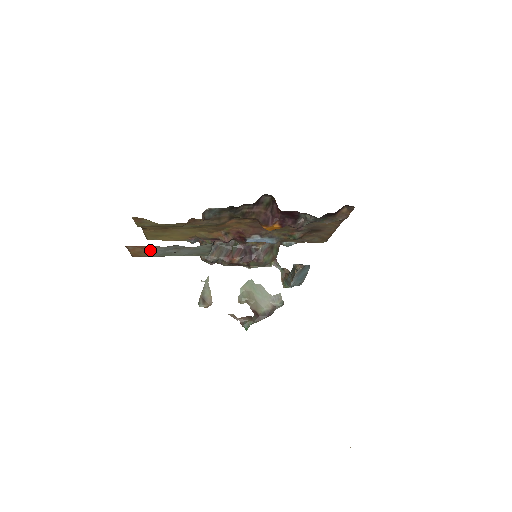
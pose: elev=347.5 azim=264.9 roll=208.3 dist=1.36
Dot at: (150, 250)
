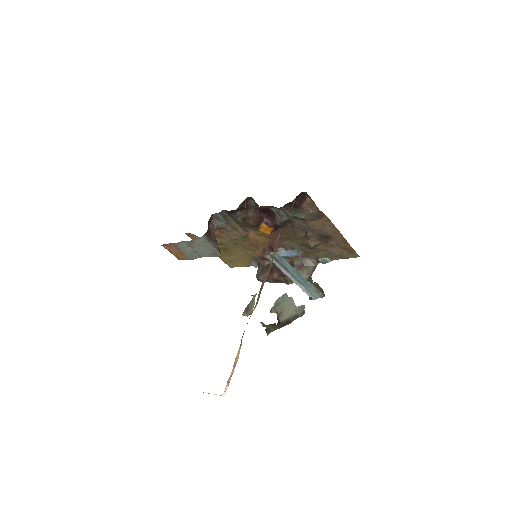
Dot at: (179, 250)
